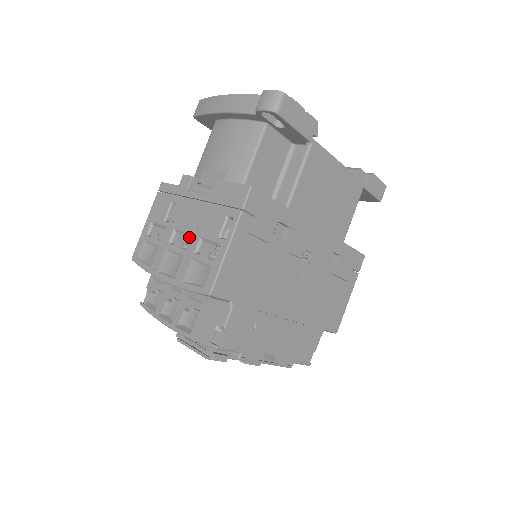
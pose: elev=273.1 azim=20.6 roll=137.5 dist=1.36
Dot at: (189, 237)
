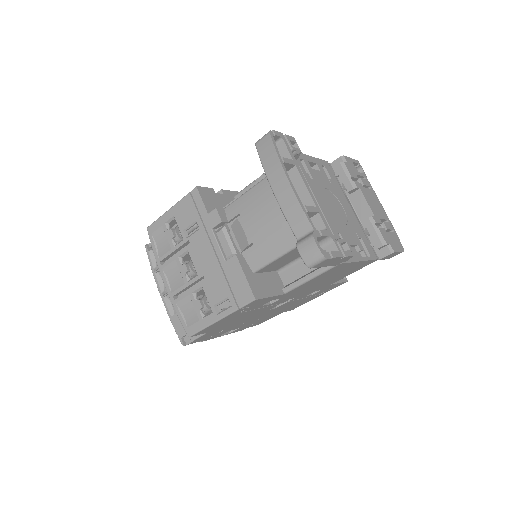
Dot at: occluded
